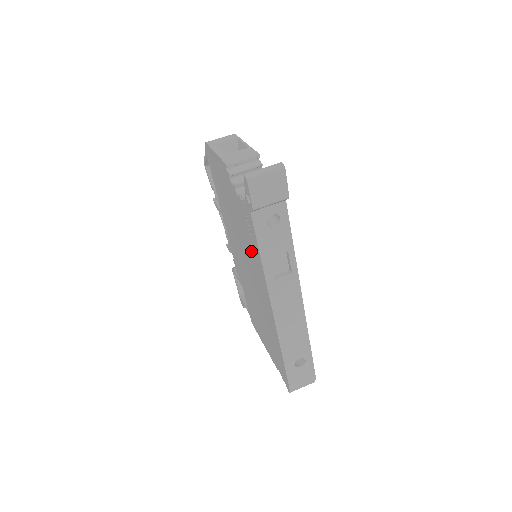
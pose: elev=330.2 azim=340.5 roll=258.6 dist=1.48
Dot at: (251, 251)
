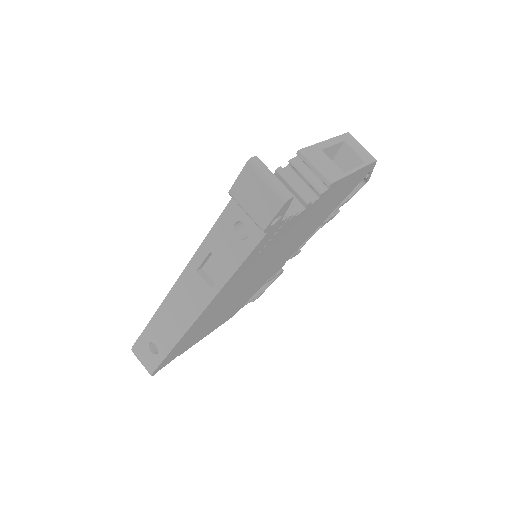
Dot at: occluded
